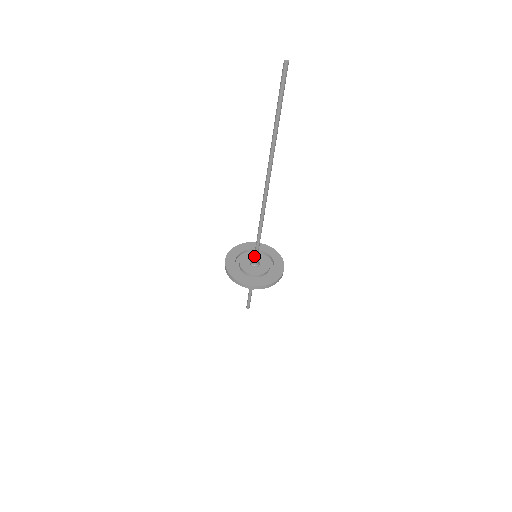
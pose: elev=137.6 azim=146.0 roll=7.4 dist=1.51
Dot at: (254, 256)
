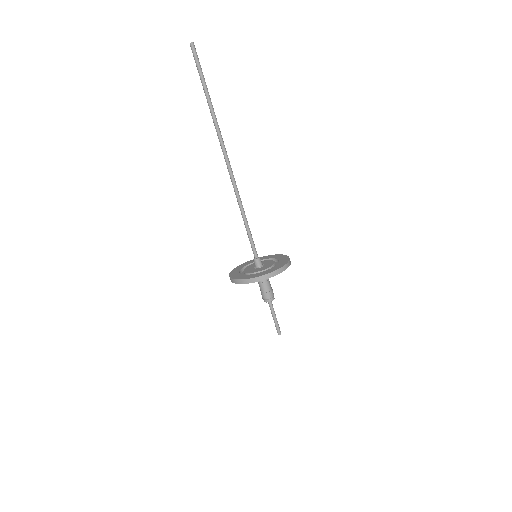
Dot at: (254, 256)
